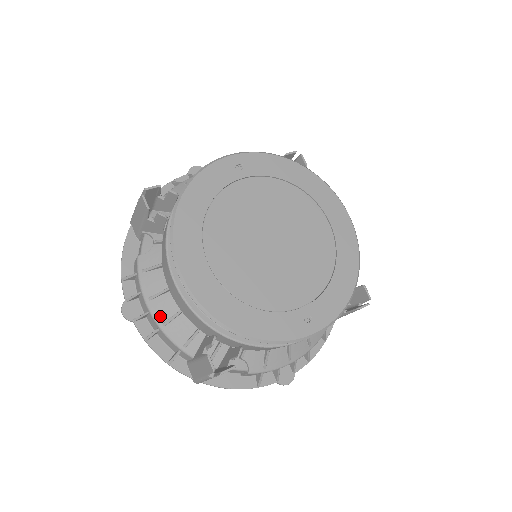
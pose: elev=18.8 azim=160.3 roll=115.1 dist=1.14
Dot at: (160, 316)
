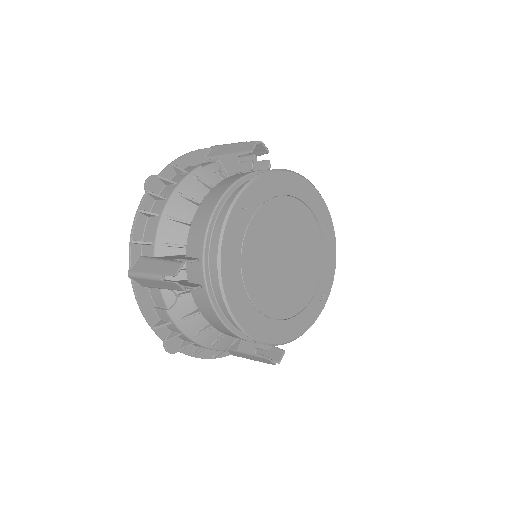
Dot at: (207, 343)
